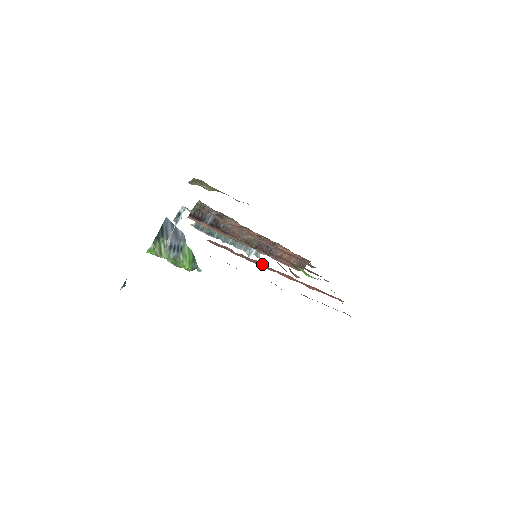
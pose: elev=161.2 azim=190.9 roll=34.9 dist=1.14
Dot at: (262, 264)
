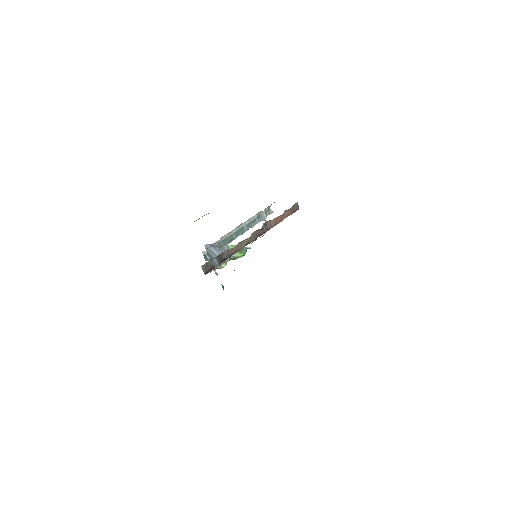
Dot at: occluded
